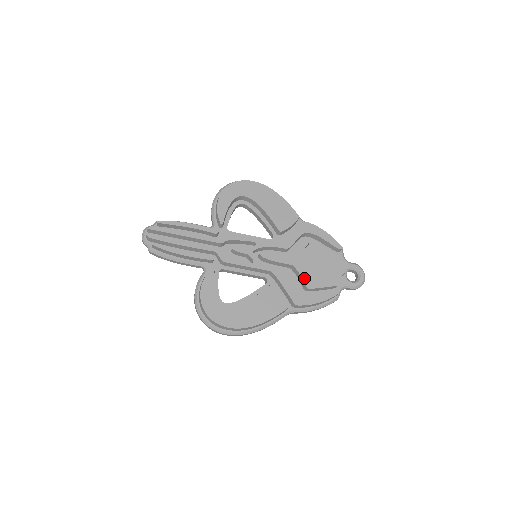
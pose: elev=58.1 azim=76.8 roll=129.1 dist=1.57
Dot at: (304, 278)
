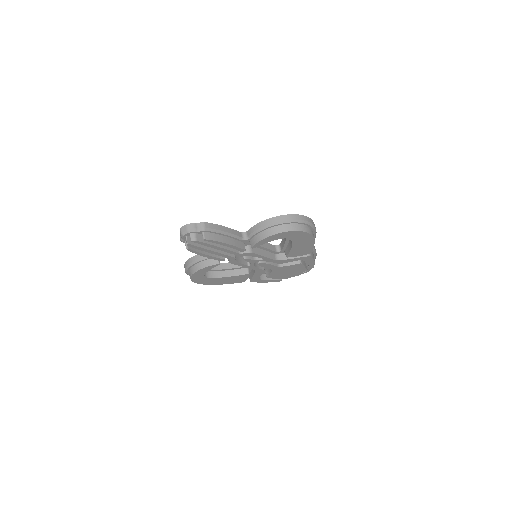
Dot at: (271, 275)
